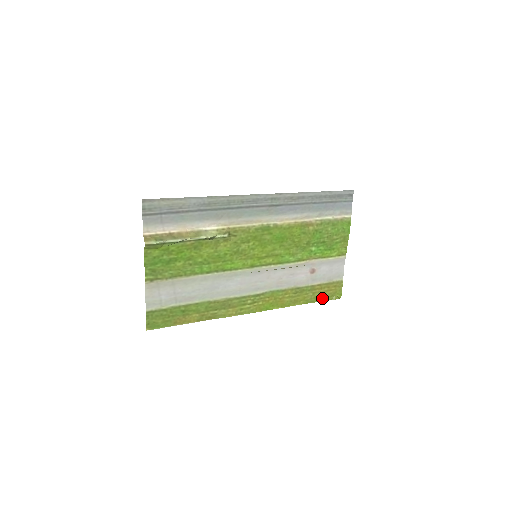
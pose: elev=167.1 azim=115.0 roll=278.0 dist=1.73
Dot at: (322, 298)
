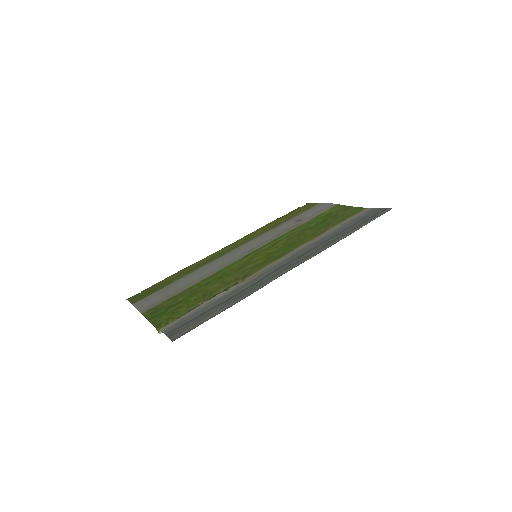
Dot at: (291, 212)
